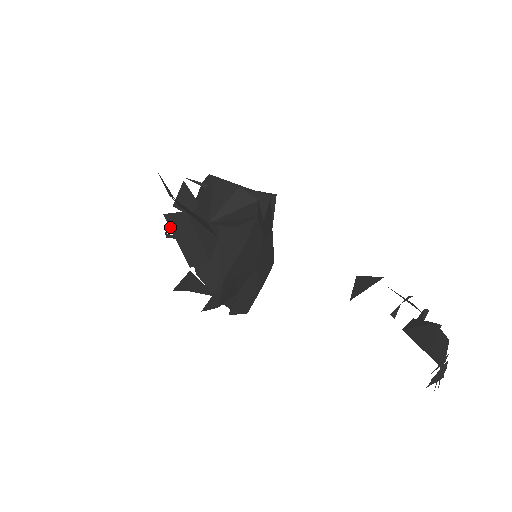
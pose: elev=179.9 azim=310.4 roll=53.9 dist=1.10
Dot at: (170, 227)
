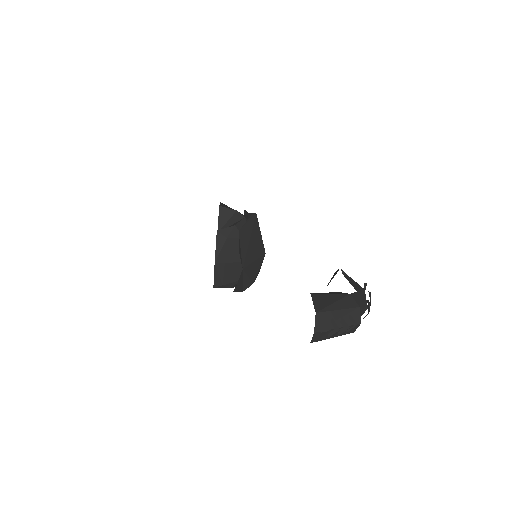
Dot at: occluded
